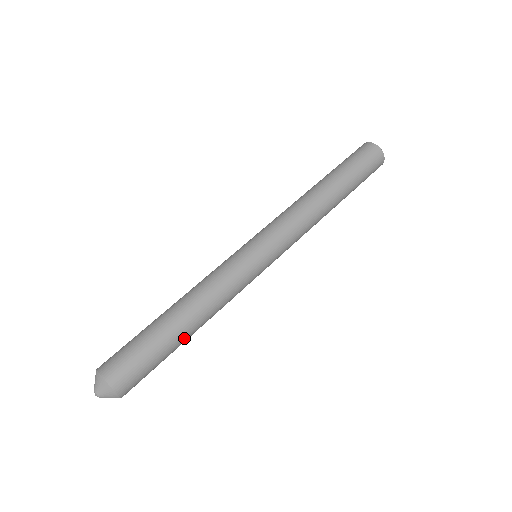
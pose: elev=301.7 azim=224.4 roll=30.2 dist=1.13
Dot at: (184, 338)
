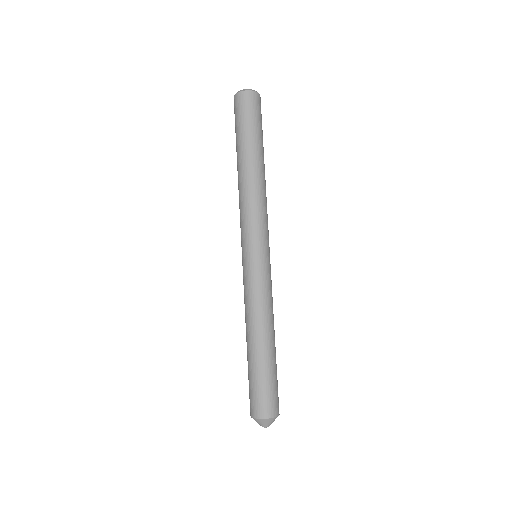
Dot at: (274, 350)
